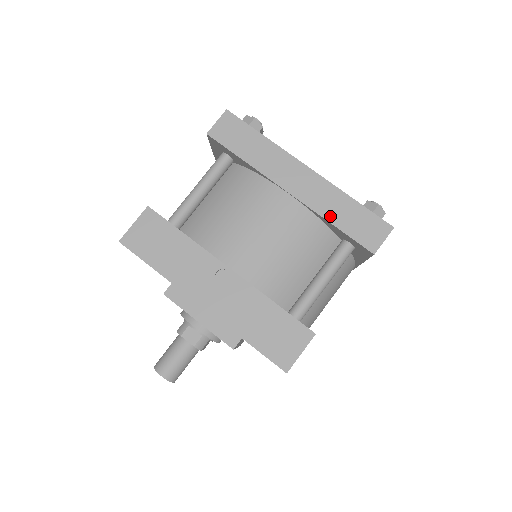
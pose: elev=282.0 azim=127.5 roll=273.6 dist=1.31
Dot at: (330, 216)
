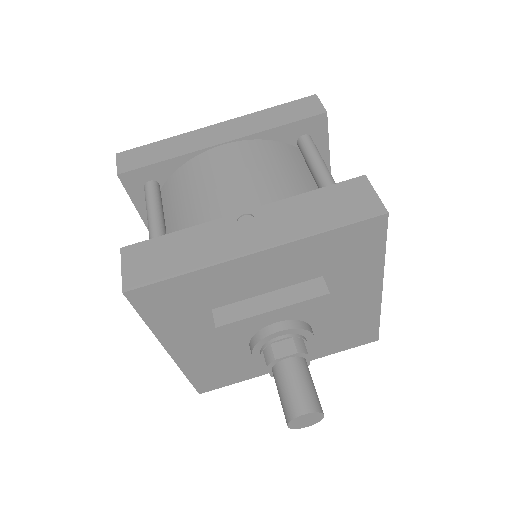
Dot at: (269, 126)
